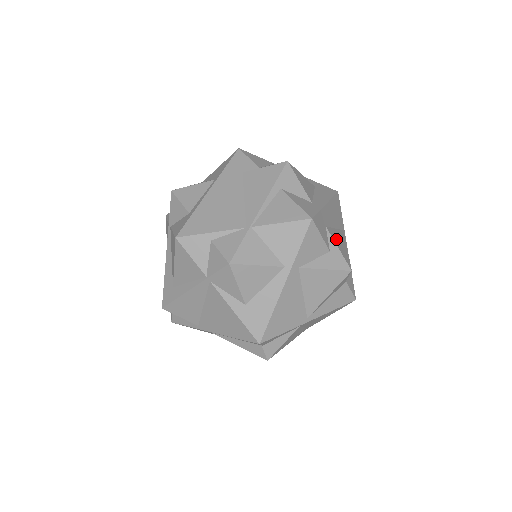
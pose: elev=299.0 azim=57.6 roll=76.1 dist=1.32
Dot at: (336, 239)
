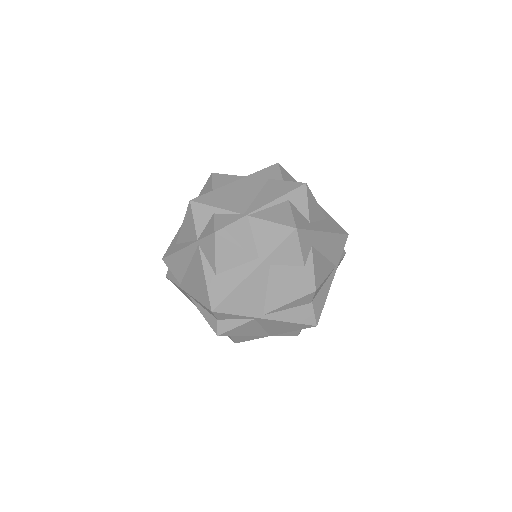
Dot at: (317, 262)
